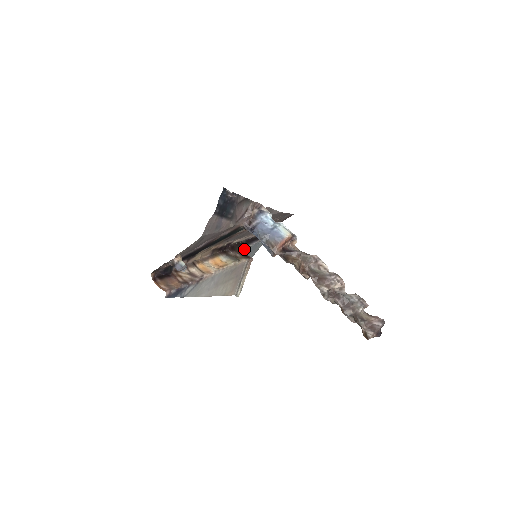
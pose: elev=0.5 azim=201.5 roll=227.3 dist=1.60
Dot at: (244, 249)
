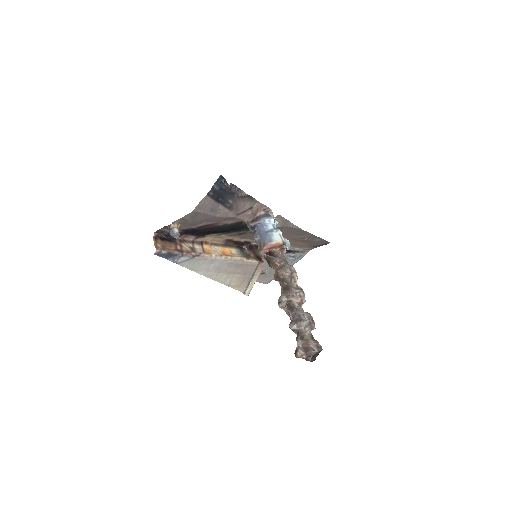
Dot at: occluded
